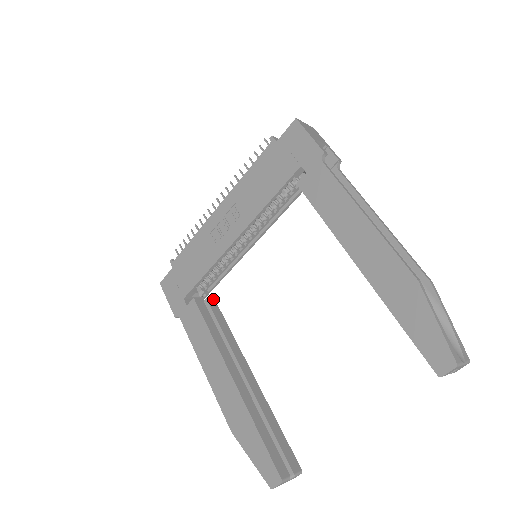
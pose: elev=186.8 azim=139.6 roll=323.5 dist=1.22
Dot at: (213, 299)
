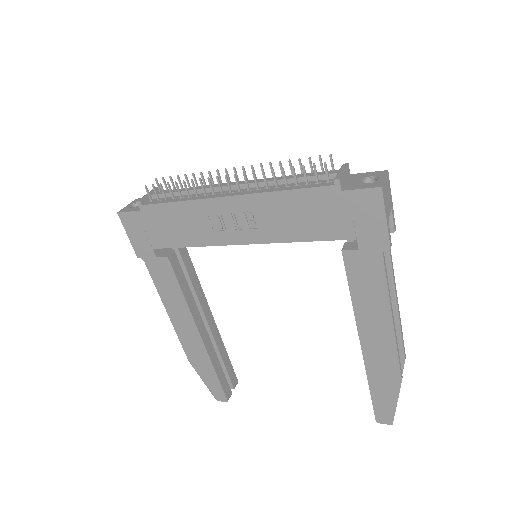
Dot at: occluded
